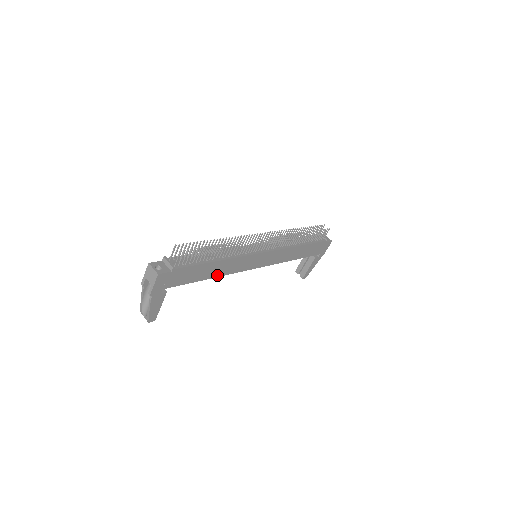
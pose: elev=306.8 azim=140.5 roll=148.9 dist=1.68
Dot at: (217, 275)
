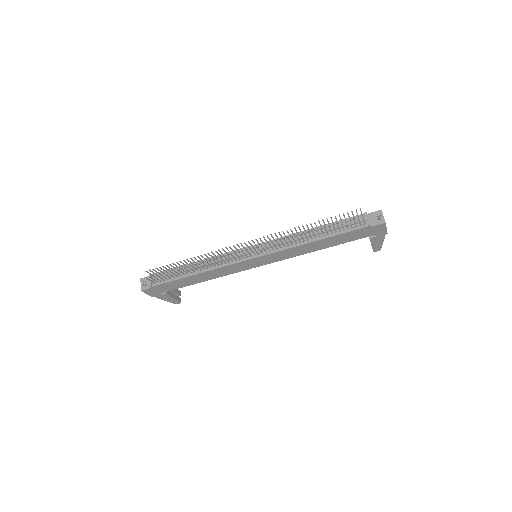
Dot at: (210, 279)
